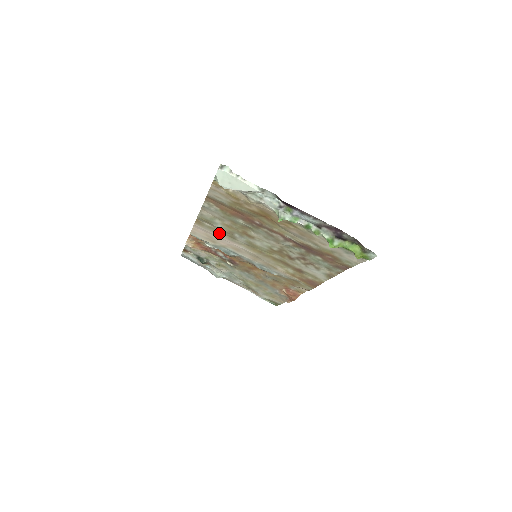
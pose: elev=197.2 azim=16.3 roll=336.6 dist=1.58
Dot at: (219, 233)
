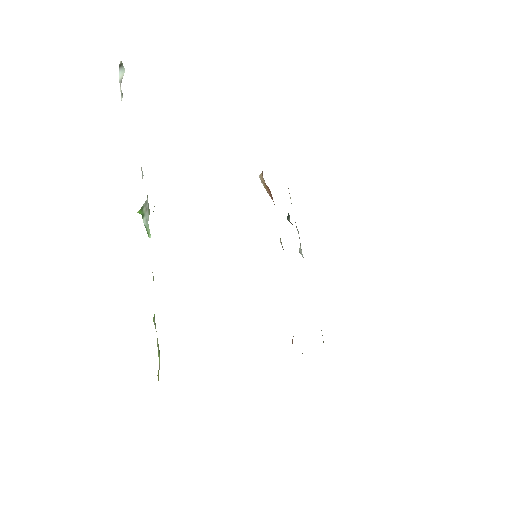
Dot at: occluded
